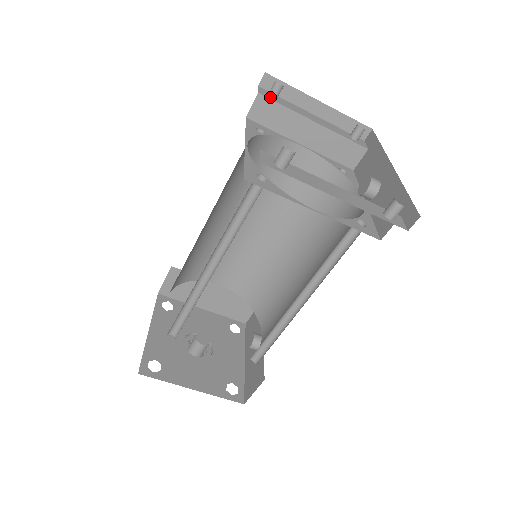
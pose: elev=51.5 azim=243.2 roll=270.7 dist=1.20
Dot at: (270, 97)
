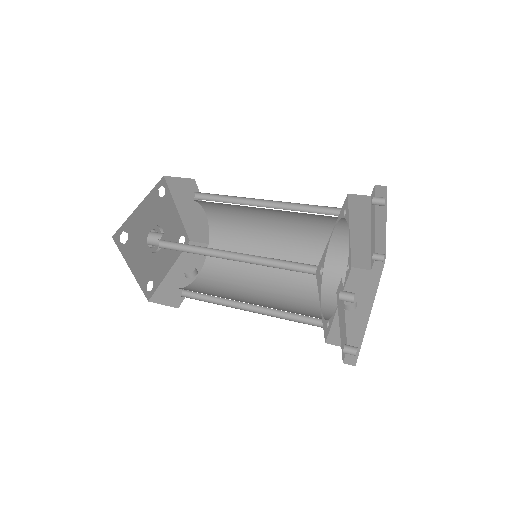
Dot at: (372, 202)
